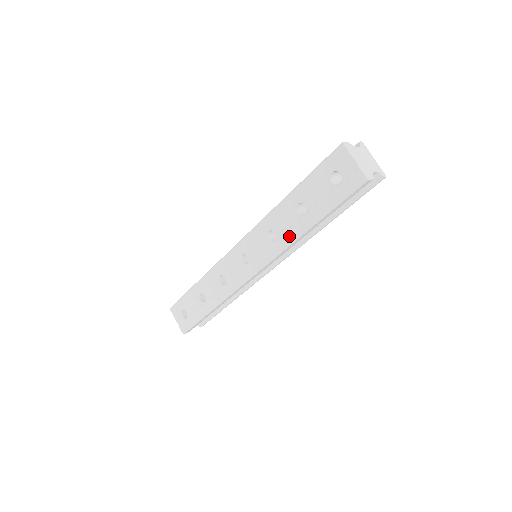
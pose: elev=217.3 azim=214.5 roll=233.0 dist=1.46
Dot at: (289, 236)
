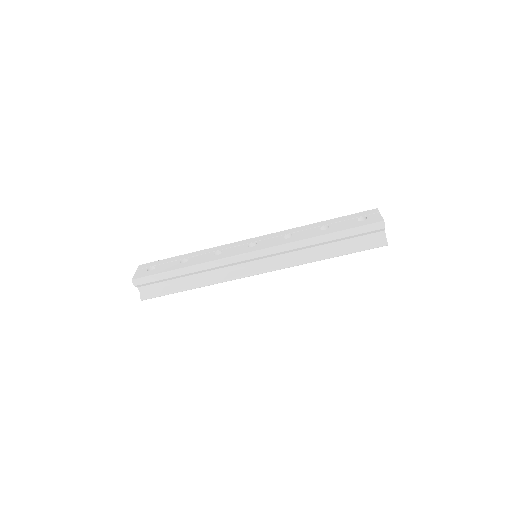
Dot at: (303, 237)
